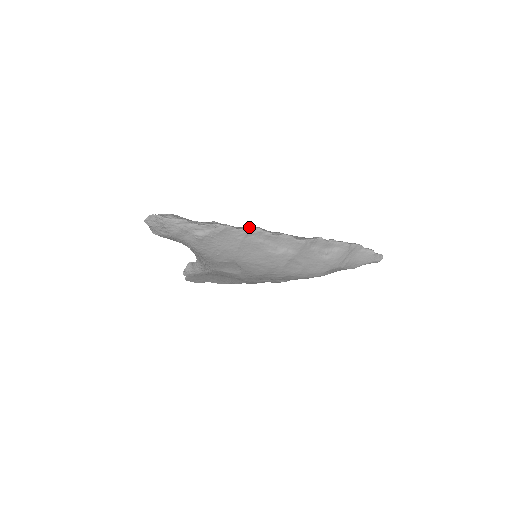
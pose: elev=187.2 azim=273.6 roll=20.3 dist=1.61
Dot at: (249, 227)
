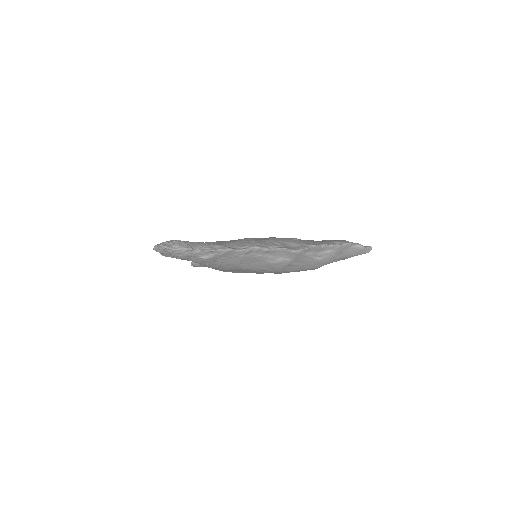
Dot at: (249, 246)
